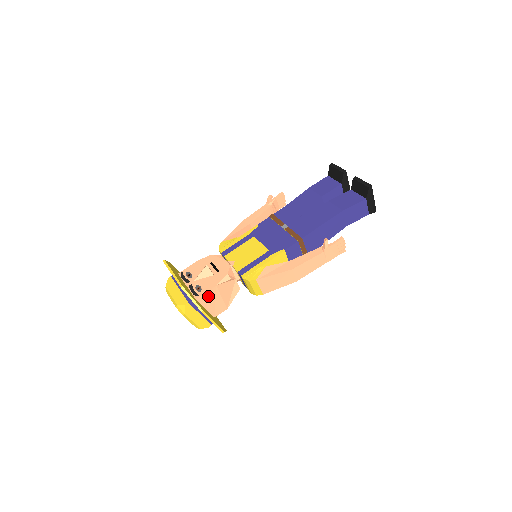
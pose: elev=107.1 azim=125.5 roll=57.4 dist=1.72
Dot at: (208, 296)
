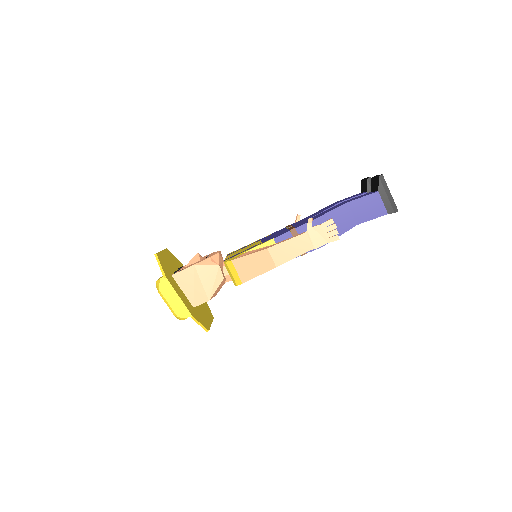
Dot at: (186, 276)
